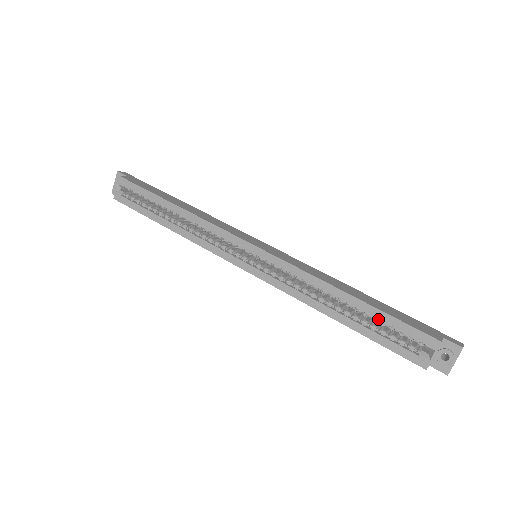
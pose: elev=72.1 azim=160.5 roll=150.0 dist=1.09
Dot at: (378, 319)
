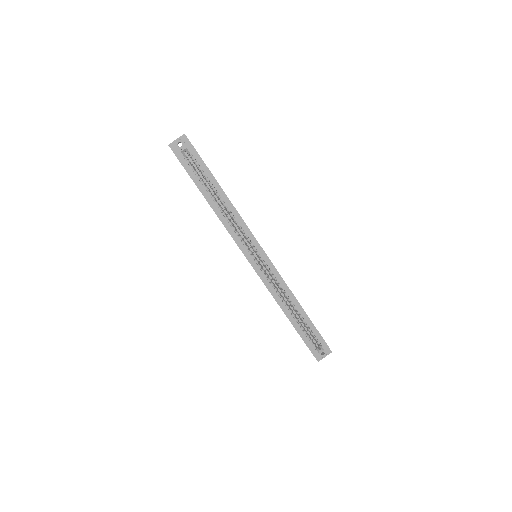
Dot at: (307, 325)
